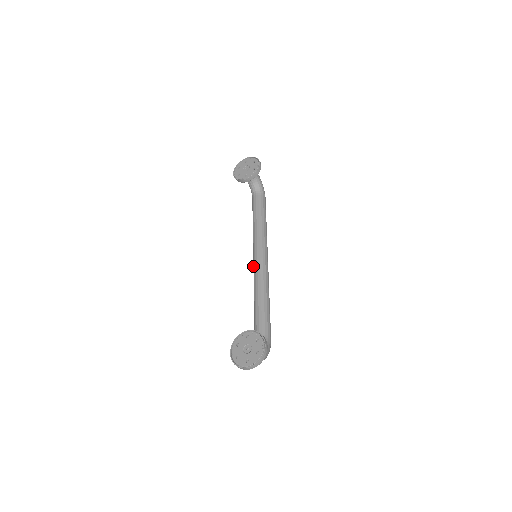
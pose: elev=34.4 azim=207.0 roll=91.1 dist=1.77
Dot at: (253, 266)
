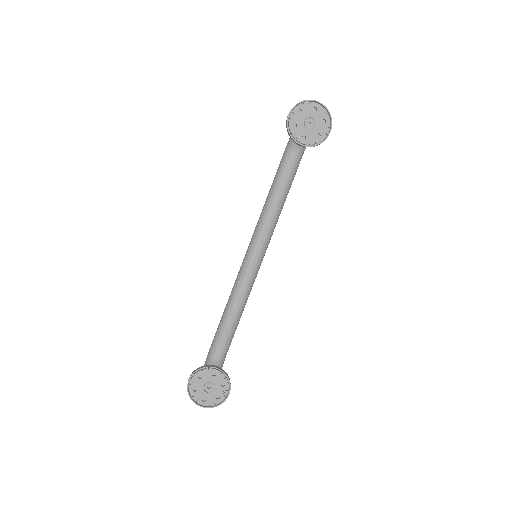
Dot at: (245, 259)
